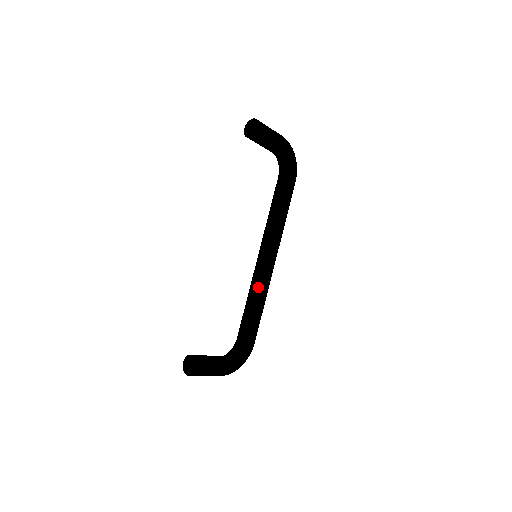
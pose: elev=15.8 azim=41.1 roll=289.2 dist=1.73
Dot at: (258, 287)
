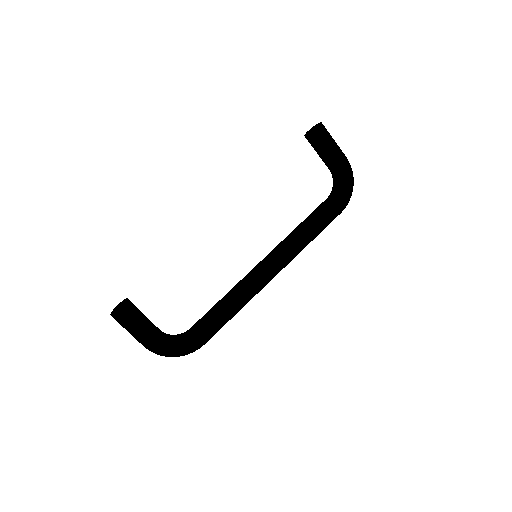
Dot at: (240, 287)
